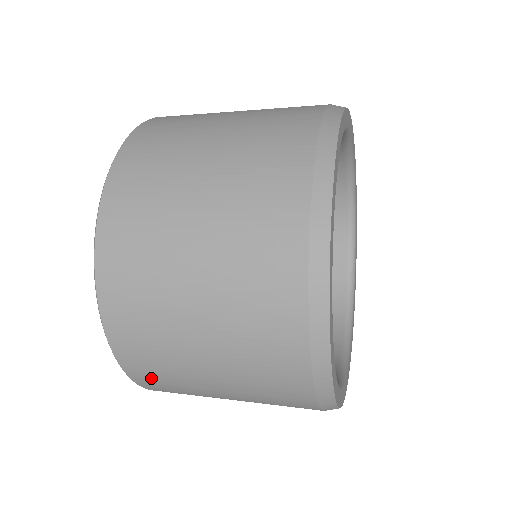
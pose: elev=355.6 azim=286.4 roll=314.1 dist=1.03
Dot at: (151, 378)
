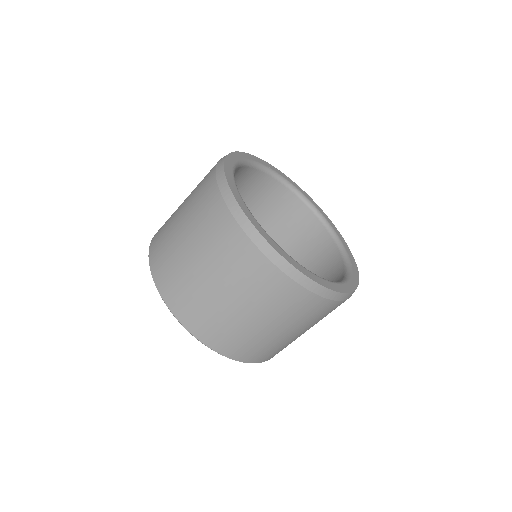
Dot at: (236, 348)
